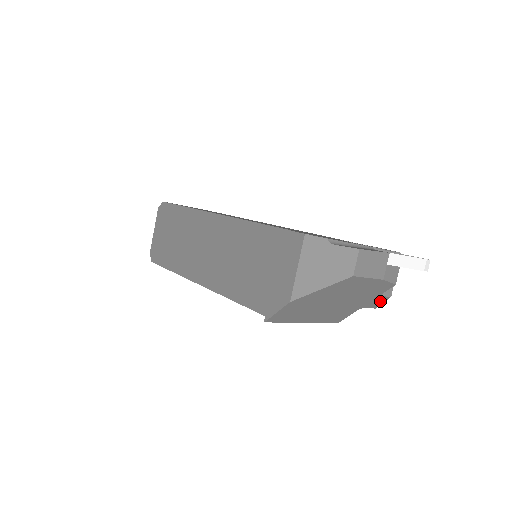
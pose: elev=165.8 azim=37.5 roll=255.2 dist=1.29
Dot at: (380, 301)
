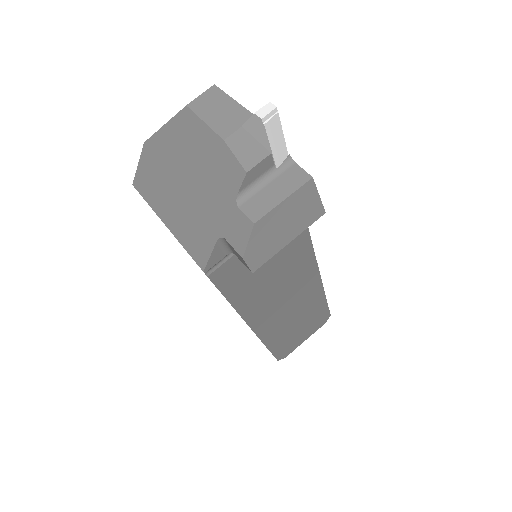
Dot at: (242, 230)
